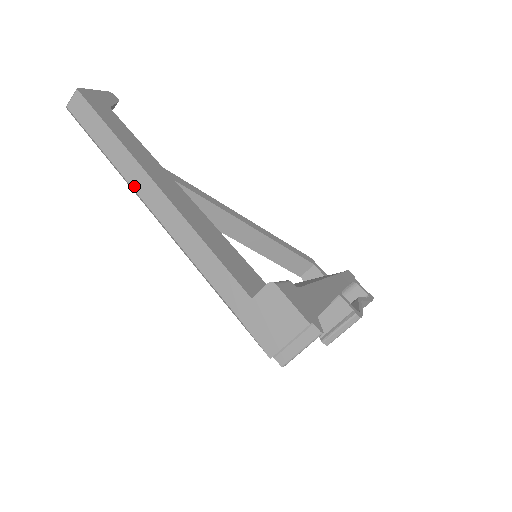
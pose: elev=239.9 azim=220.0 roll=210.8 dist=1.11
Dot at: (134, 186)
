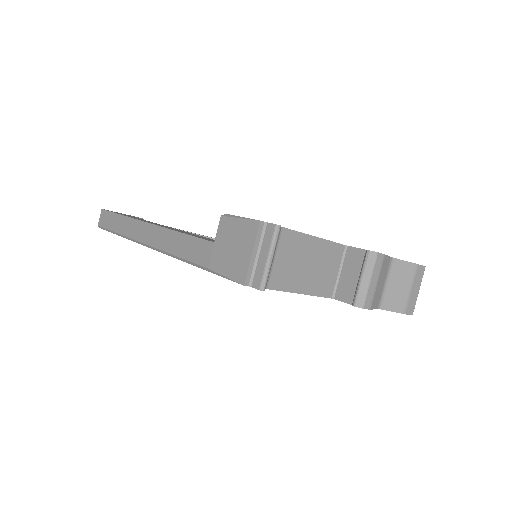
Dot at: (133, 237)
